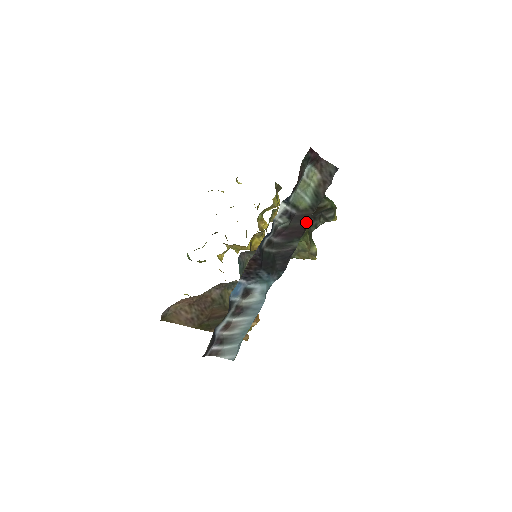
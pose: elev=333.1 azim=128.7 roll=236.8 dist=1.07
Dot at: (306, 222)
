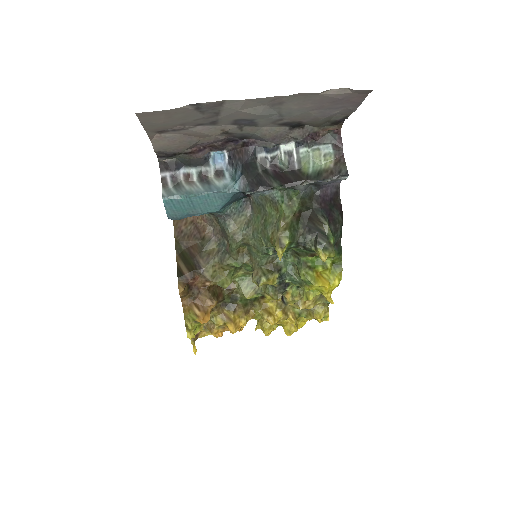
Dot at: (296, 181)
